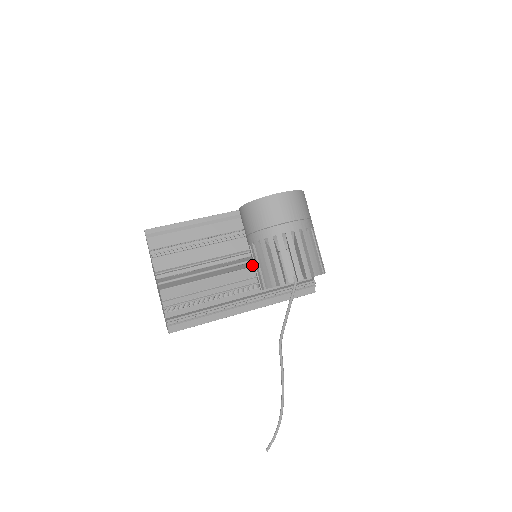
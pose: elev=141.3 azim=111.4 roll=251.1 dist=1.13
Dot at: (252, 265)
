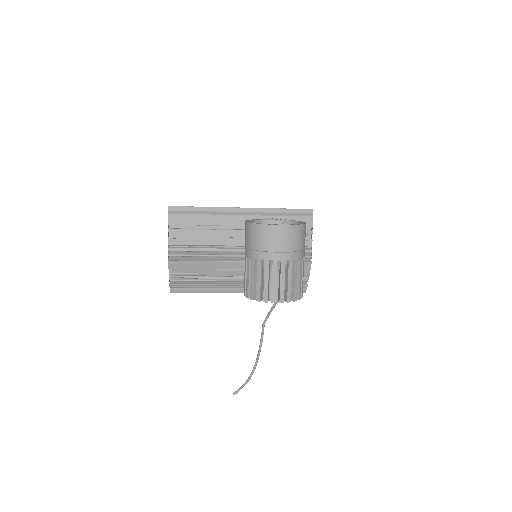
Dot at: occluded
